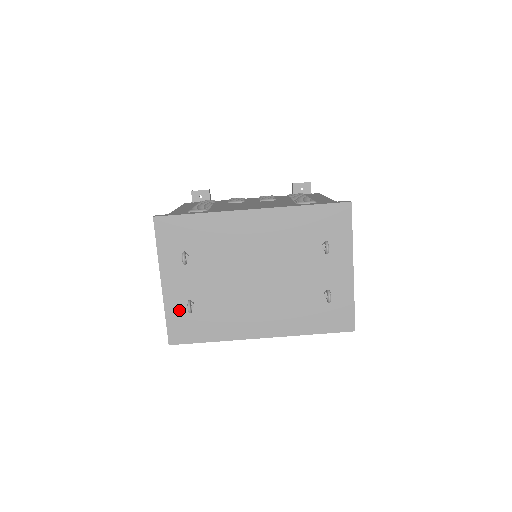
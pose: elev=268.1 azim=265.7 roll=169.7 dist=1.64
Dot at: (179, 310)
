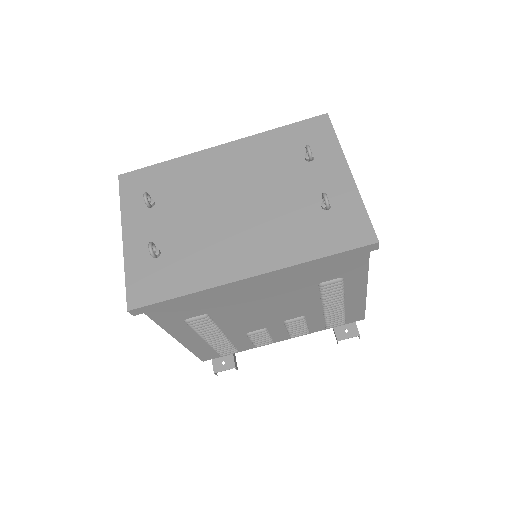
Dot at: (142, 263)
